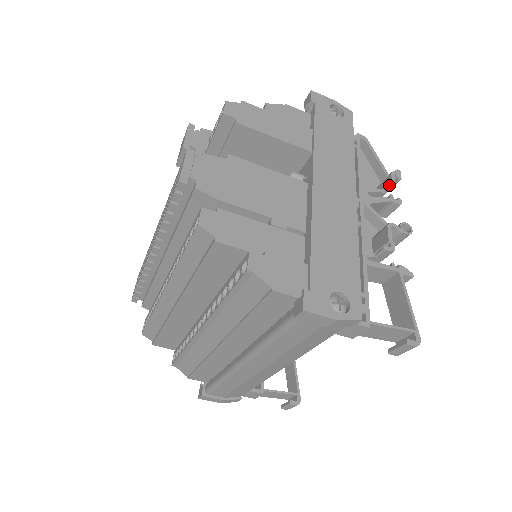
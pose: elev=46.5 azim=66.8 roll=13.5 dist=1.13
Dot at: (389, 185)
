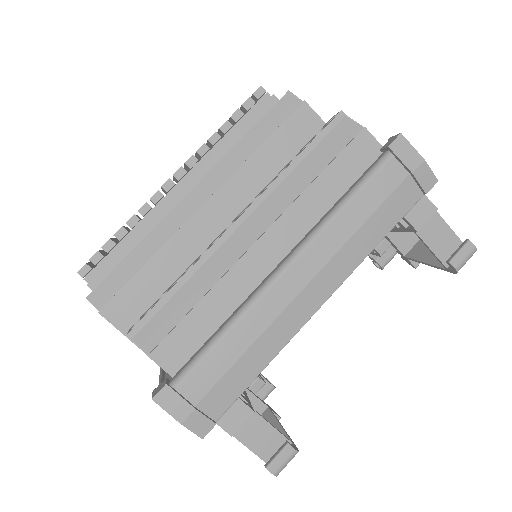
Dot at: occluded
